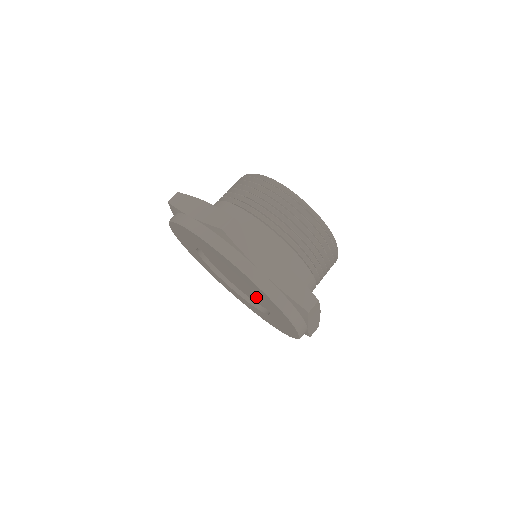
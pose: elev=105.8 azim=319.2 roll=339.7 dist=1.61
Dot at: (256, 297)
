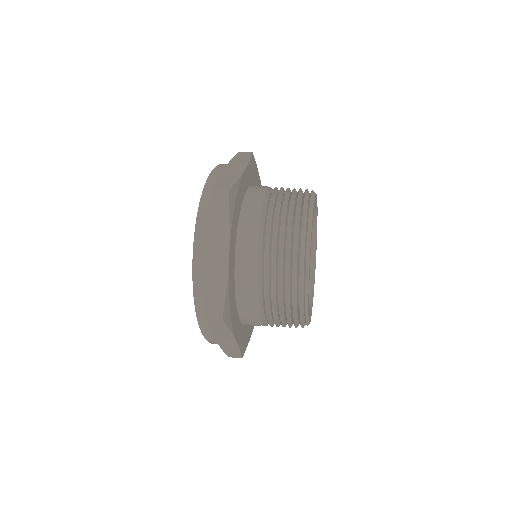
Dot at: occluded
